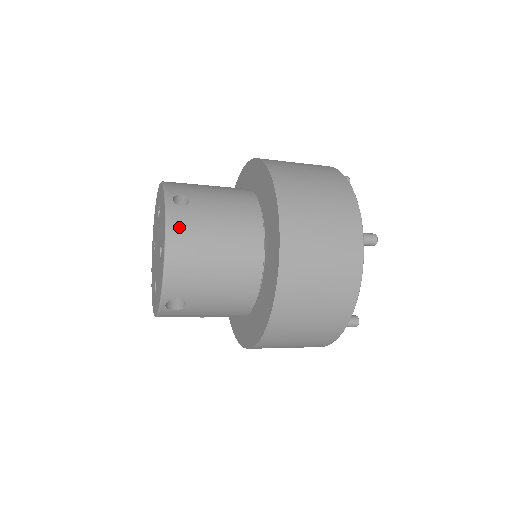
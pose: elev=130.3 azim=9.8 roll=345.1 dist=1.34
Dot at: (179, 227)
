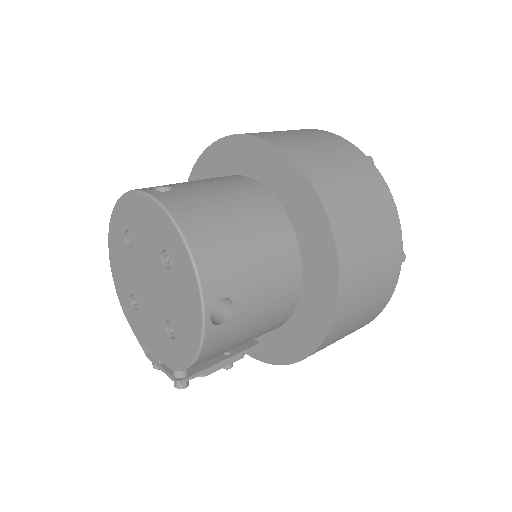
Dot at: (181, 207)
